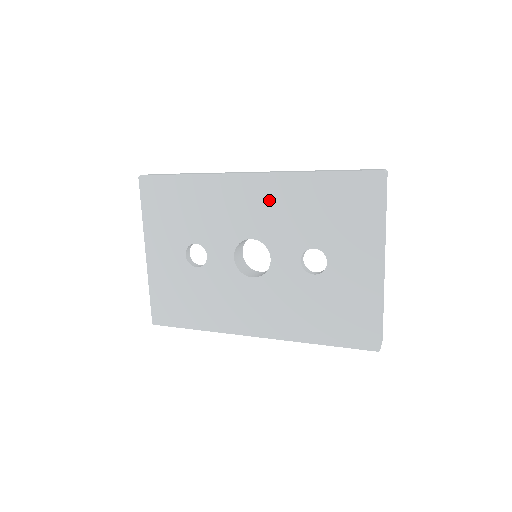
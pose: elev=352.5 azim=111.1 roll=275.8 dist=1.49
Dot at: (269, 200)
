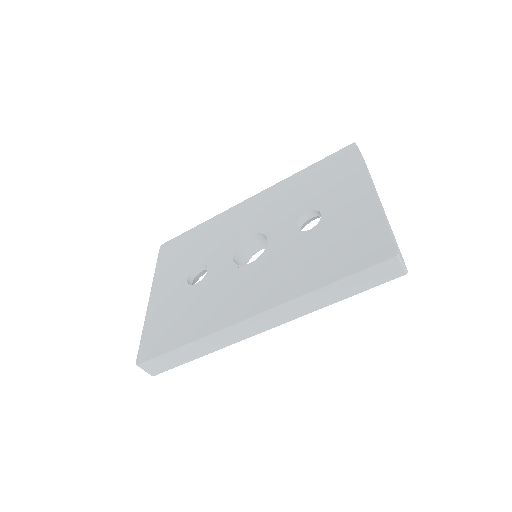
Dot at: (265, 204)
